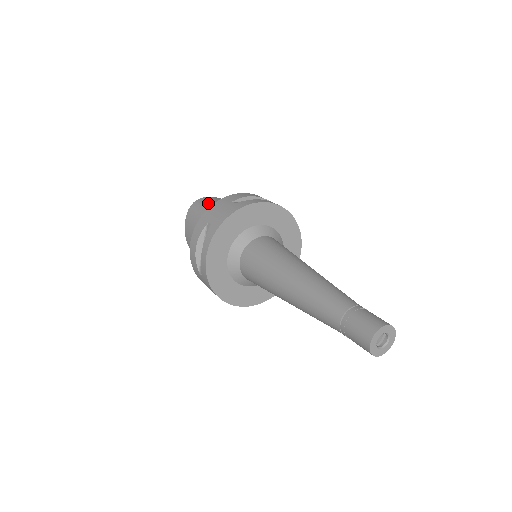
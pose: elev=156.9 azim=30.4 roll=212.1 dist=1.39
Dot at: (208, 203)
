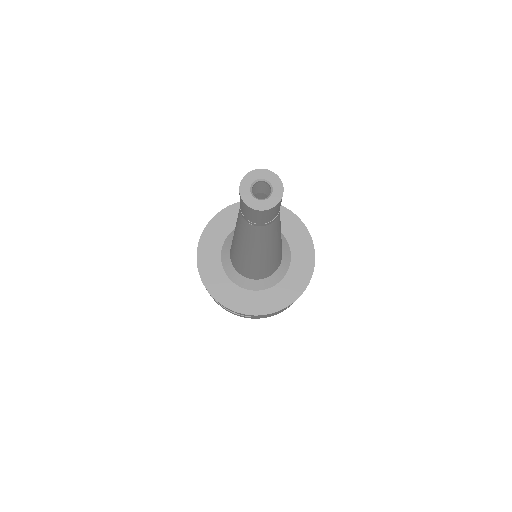
Dot at: occluded
